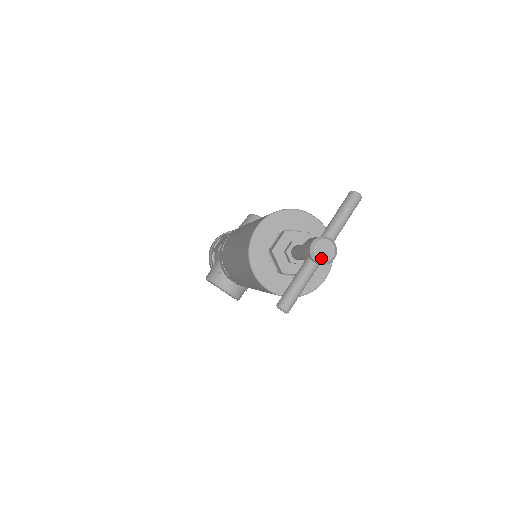
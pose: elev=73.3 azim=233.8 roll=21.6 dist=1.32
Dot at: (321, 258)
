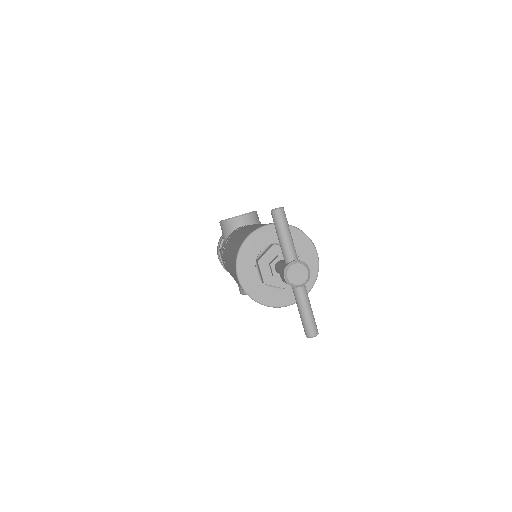
Dot at: (301, 281)
